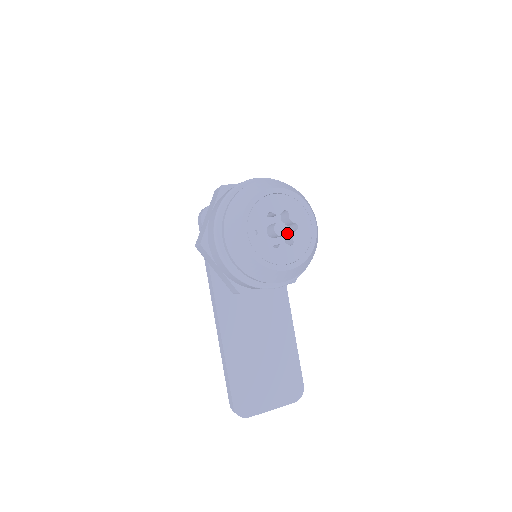
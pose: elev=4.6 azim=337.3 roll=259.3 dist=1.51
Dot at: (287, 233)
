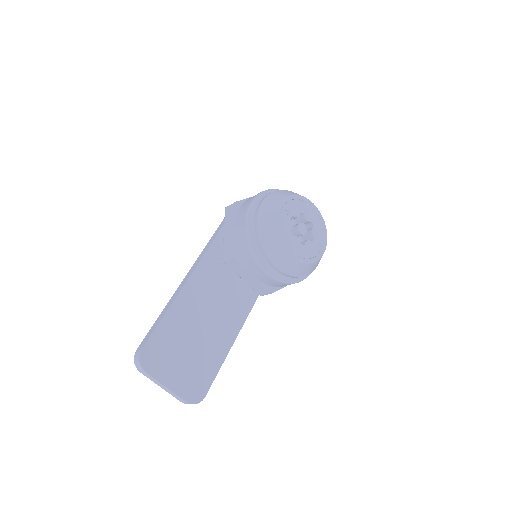
Dot at: occluded
